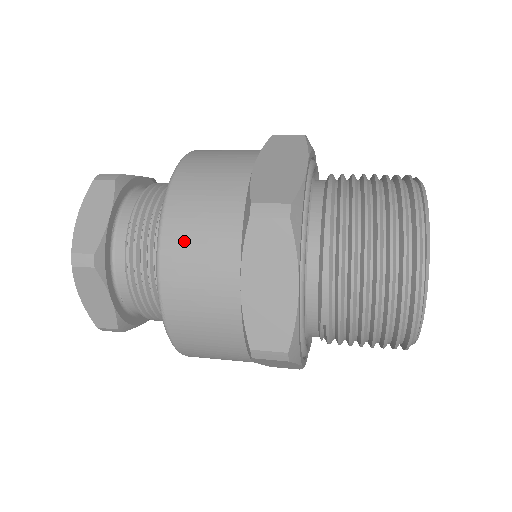
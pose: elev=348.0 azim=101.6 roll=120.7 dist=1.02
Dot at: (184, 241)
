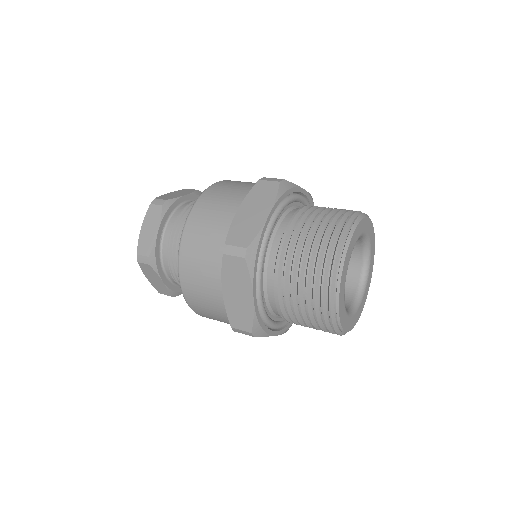
Dot at: (191, 260)
